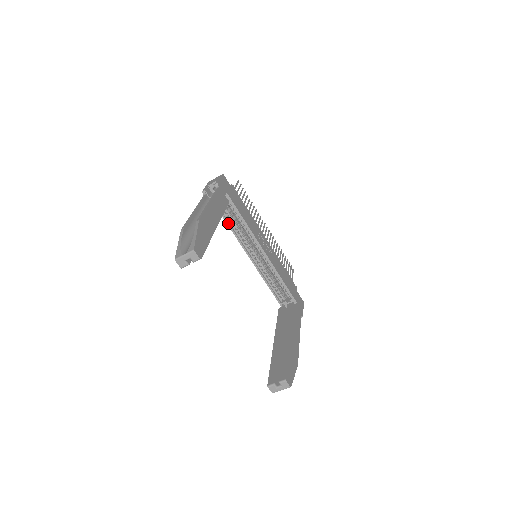
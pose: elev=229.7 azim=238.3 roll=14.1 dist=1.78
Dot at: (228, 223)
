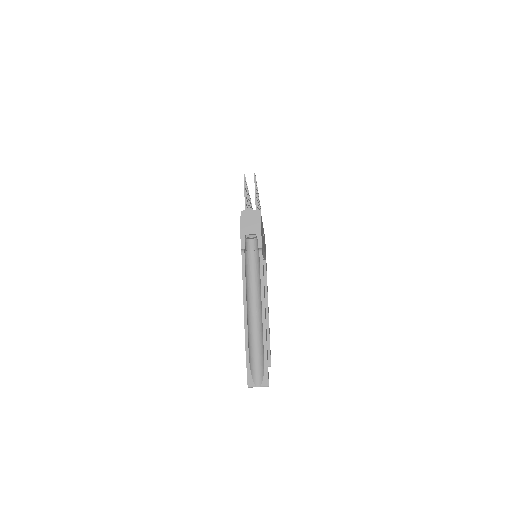
Dot at: occluded
